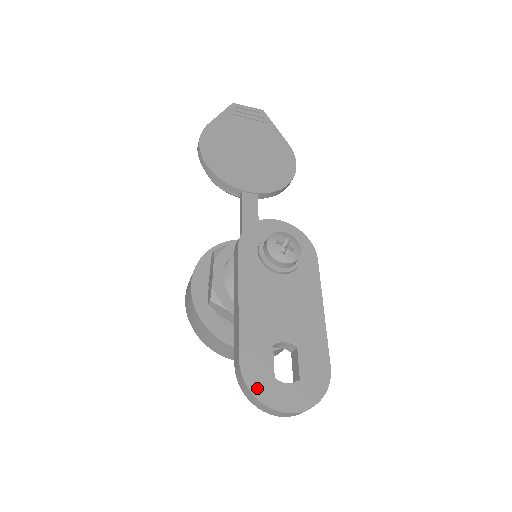
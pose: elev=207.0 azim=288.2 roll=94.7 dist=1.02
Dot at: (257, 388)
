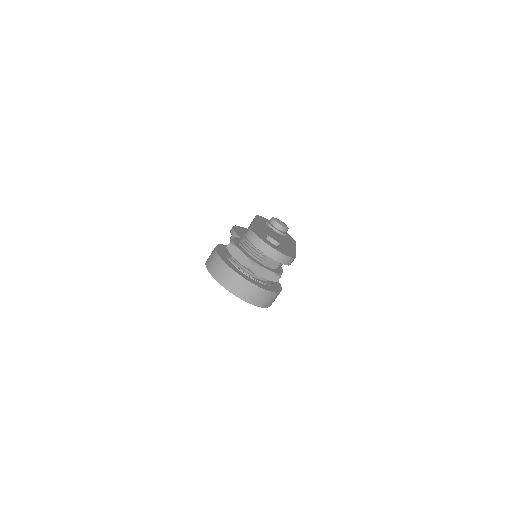
Dot at: (257, 234)
